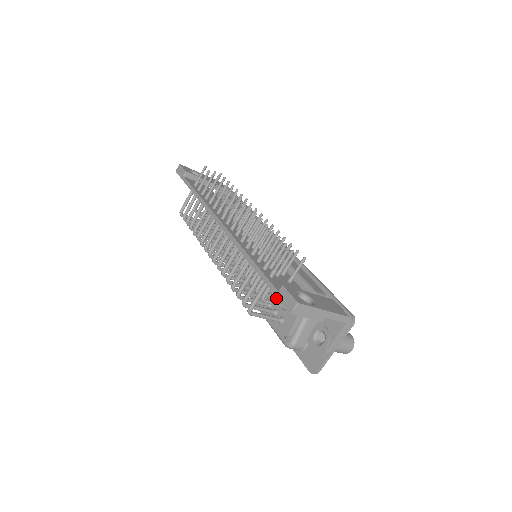
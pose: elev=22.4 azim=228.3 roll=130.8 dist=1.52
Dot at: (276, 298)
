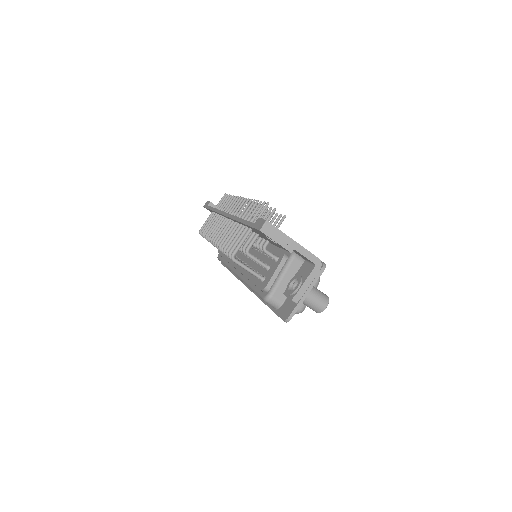
Dot at: occluded
